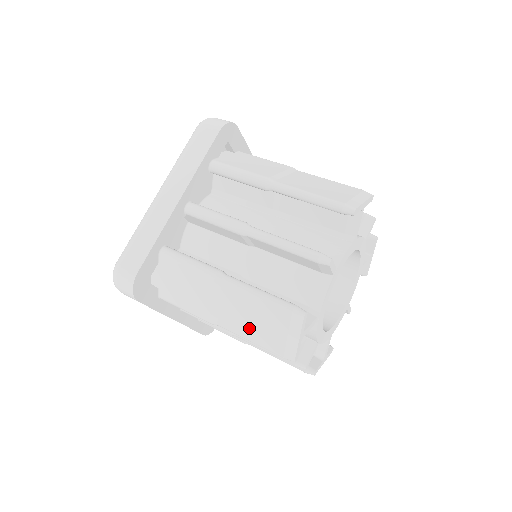
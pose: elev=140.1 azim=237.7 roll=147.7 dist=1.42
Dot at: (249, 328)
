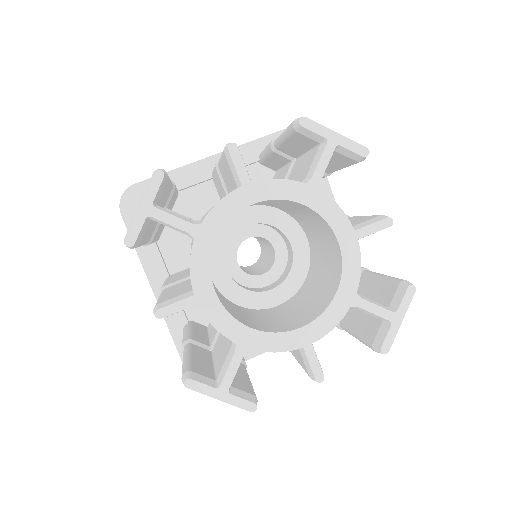
Dot at: occluded
